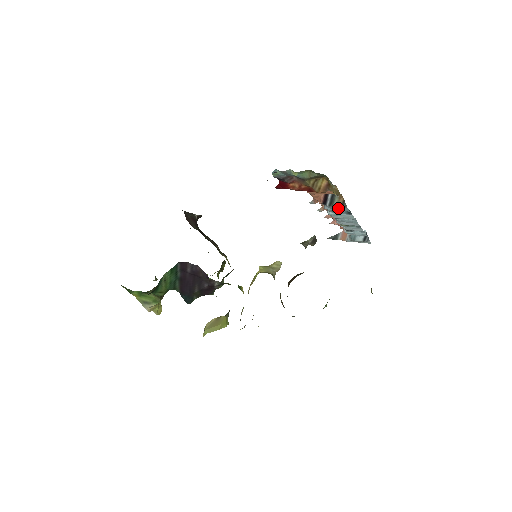
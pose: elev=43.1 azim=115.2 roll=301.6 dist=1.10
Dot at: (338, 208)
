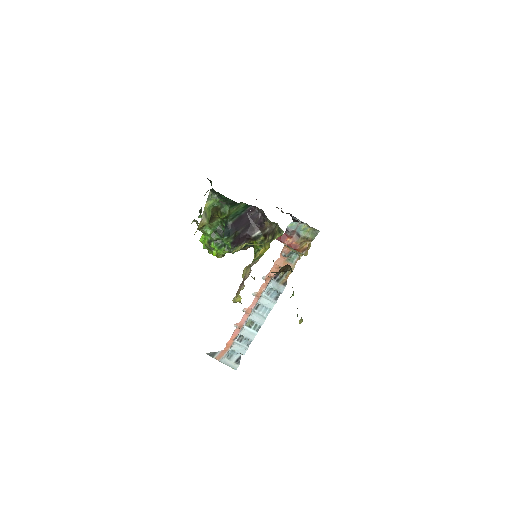
Dot at: (279, 286)
